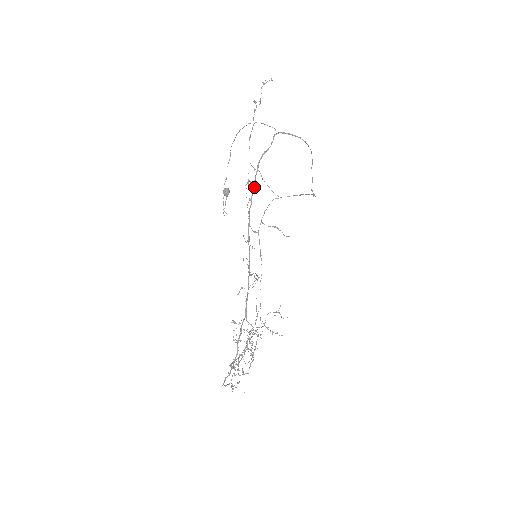
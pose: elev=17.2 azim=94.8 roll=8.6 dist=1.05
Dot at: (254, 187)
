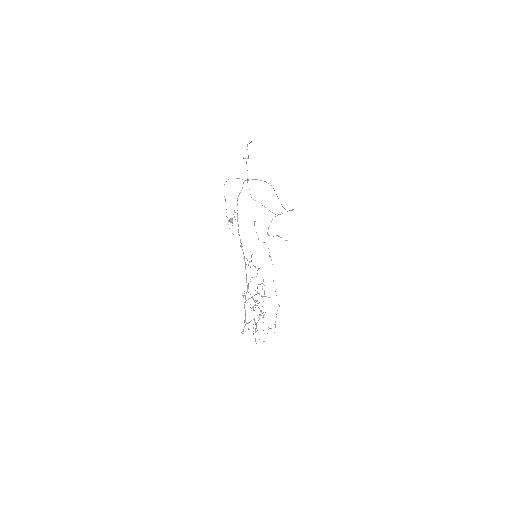
Dot at: occluded
